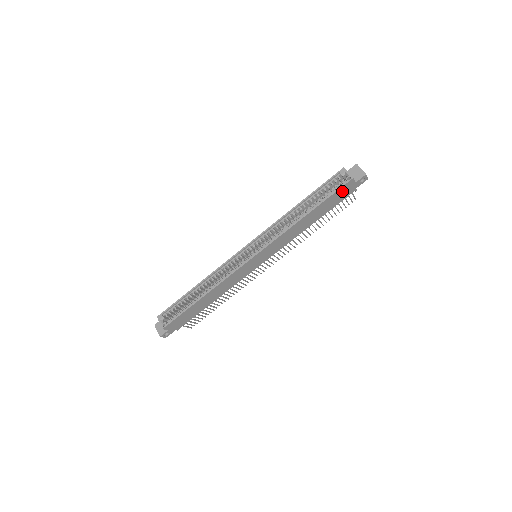
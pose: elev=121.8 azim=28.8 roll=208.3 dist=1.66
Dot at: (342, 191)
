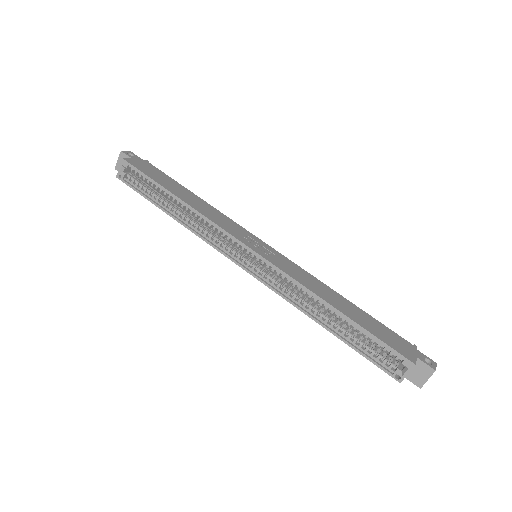
Dot at: occluded
